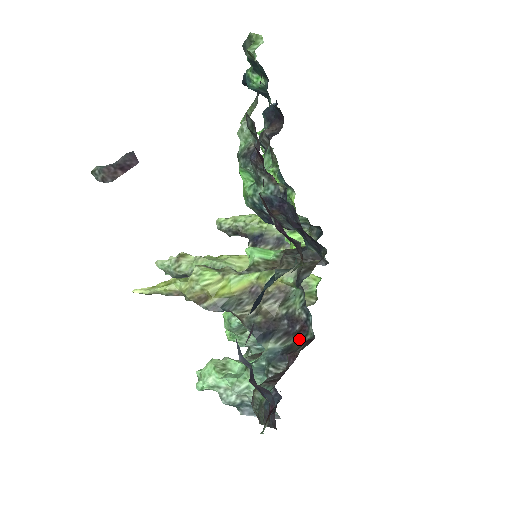
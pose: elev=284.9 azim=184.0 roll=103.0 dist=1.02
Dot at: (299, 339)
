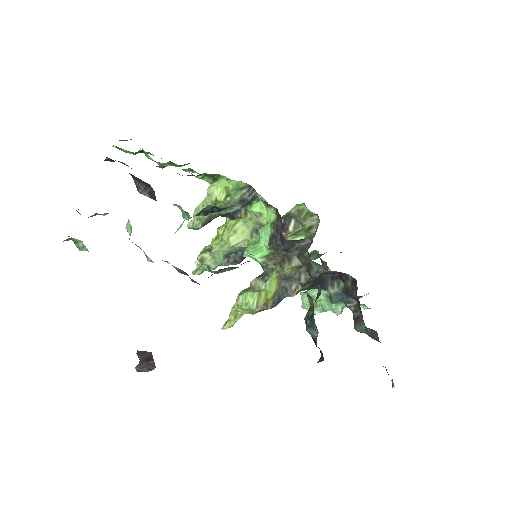
Dot at: (346, 282)
